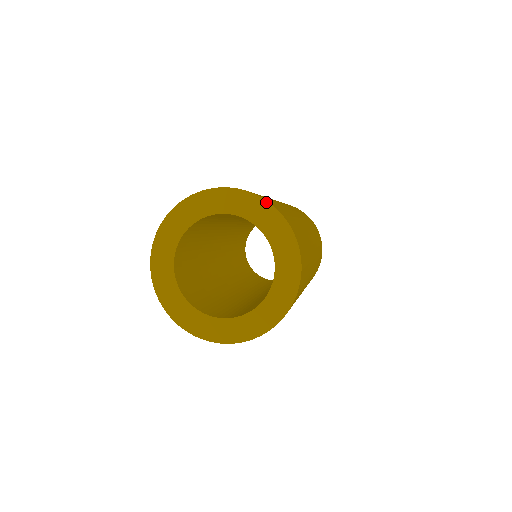
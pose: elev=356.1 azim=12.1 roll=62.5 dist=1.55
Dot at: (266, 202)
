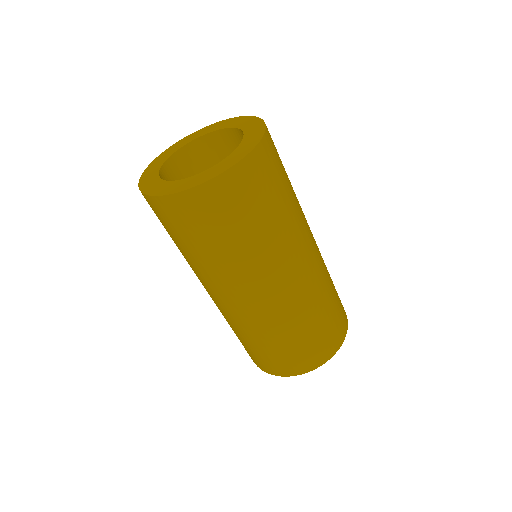
Dot at: (264, 124)
